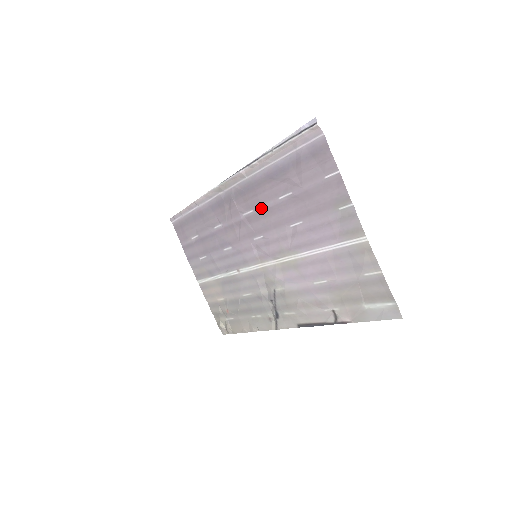
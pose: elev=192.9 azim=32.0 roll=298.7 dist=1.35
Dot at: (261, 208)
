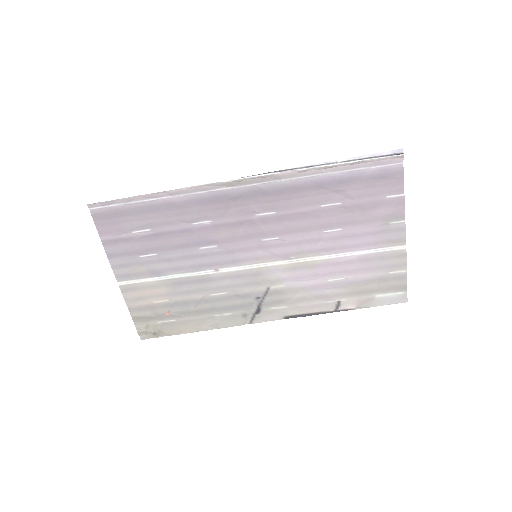
Dot at: (290, 212)
